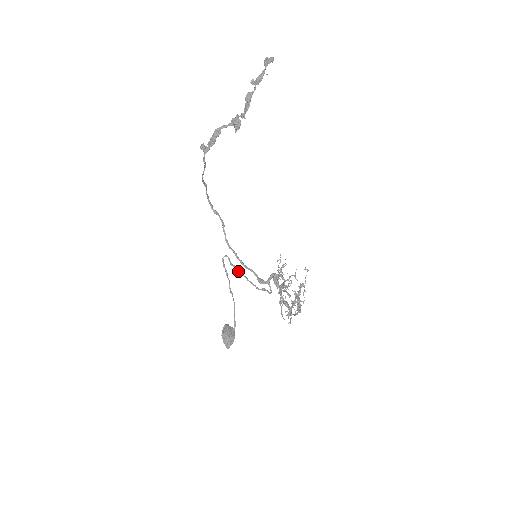
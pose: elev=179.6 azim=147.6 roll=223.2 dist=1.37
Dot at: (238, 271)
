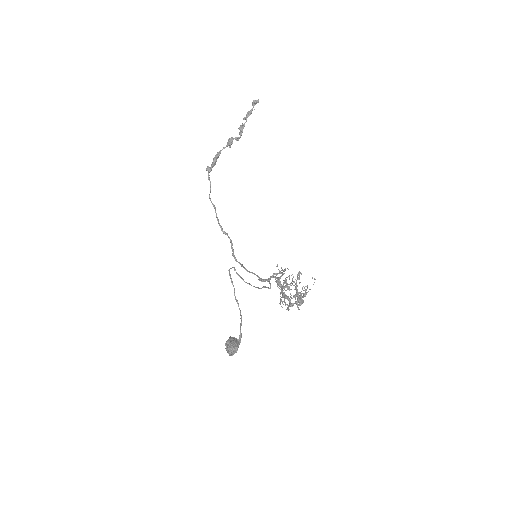
Dot at: (243, 279)
